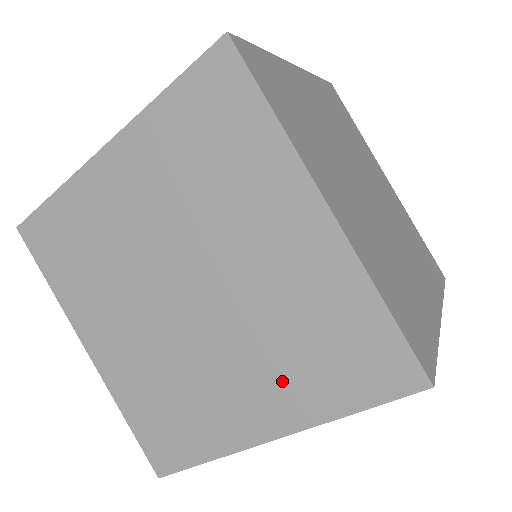
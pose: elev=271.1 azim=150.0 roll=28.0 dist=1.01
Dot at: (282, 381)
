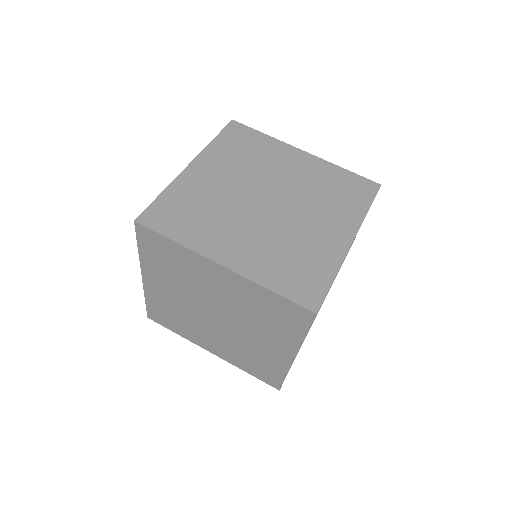
Dot at: (261, 256)
